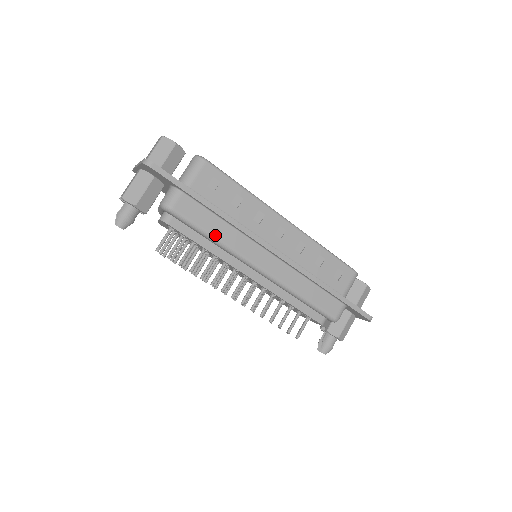
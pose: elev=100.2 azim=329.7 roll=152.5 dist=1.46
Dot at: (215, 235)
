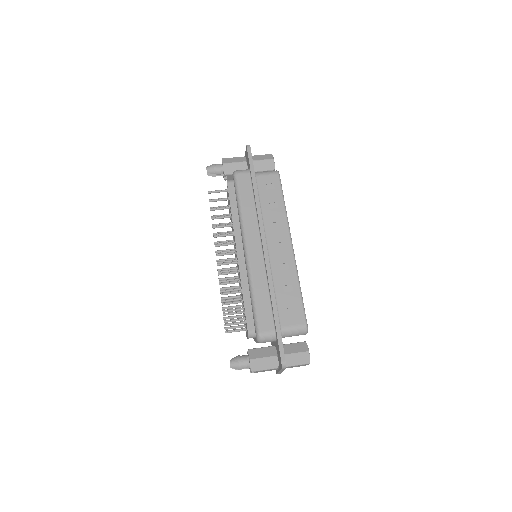
Dot at: (243, 206)
